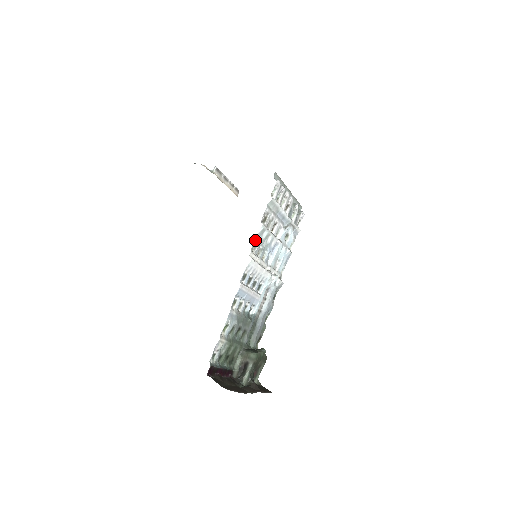
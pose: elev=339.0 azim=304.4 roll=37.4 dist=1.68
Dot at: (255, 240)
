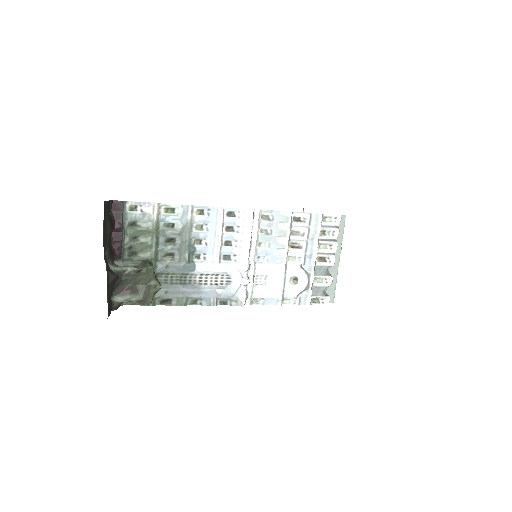
Dot at: (273, 214)
